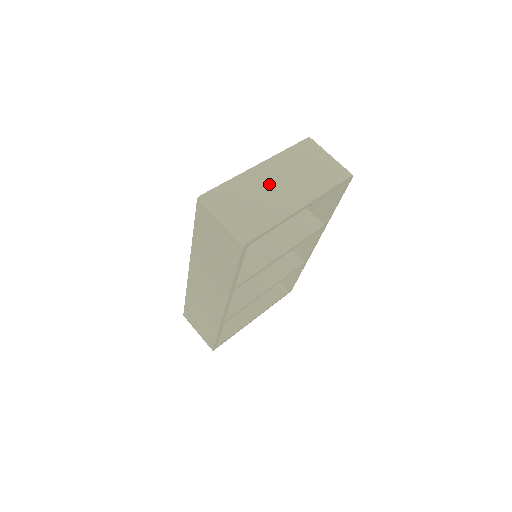
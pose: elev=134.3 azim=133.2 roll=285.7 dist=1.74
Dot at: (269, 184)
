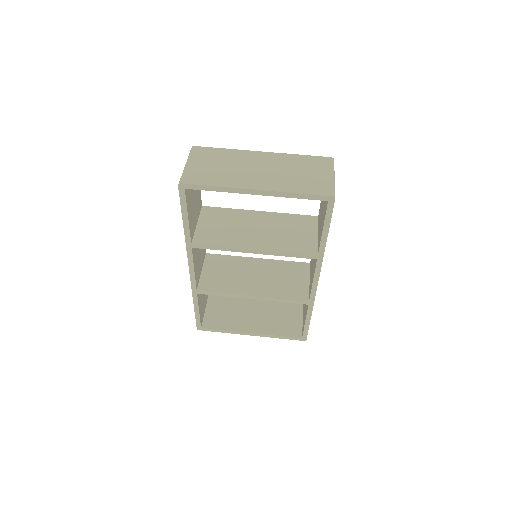
Dot at: (251, 165)
